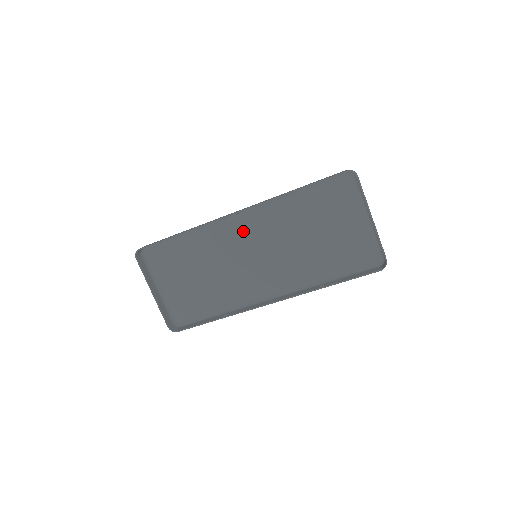
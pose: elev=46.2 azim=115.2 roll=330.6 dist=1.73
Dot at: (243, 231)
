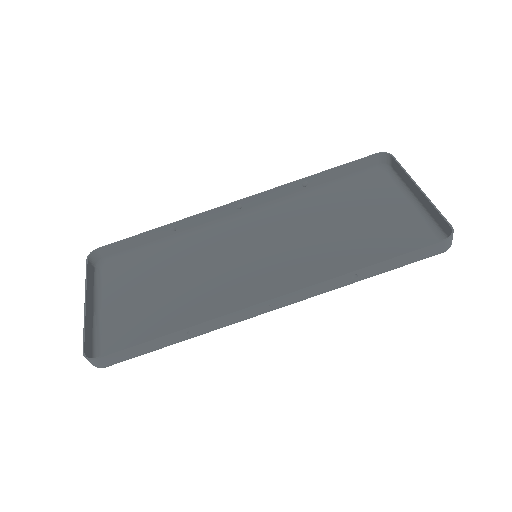
Dot at: (243, 233)
